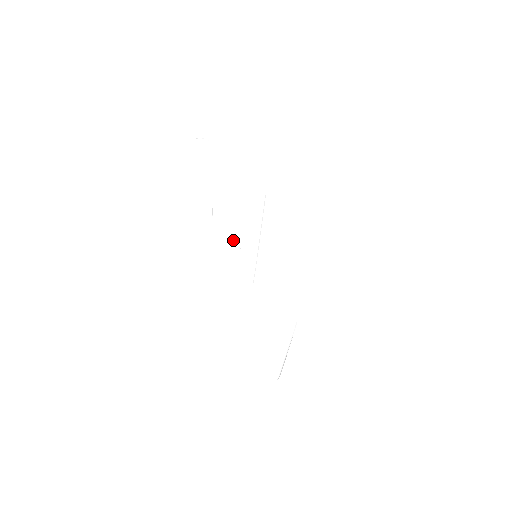
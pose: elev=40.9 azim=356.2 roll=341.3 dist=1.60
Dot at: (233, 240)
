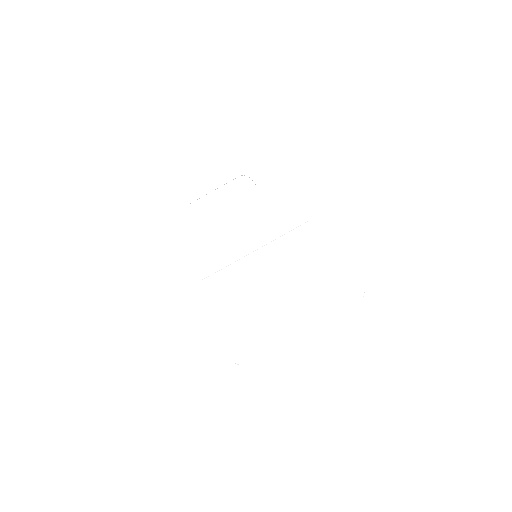
Dot at: occluded
